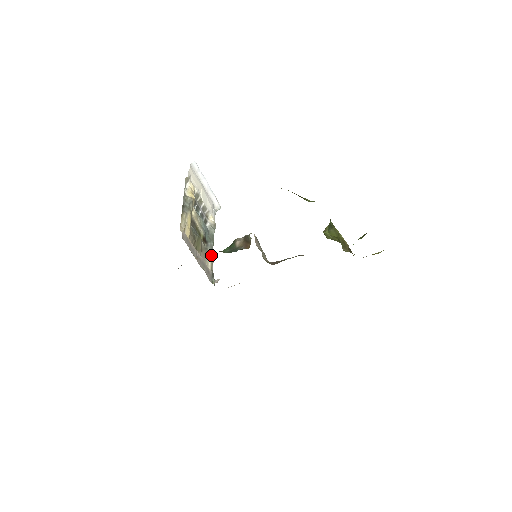
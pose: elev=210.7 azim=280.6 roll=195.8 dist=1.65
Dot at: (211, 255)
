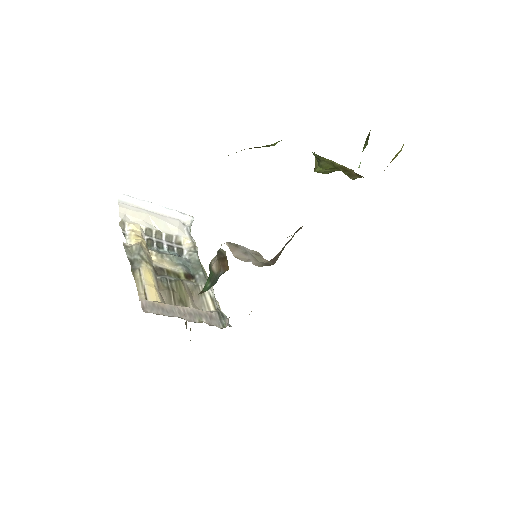
Dot at: occluded
